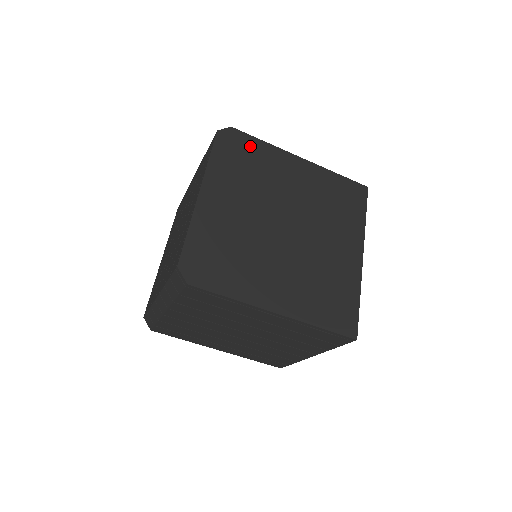
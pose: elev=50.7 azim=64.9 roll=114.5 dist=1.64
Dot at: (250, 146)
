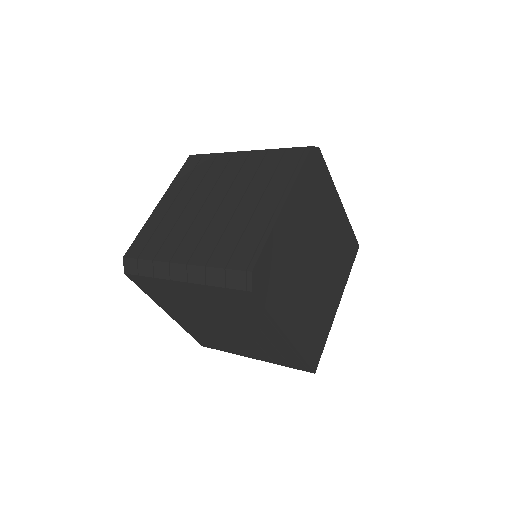
Dot at: (322, 173)
